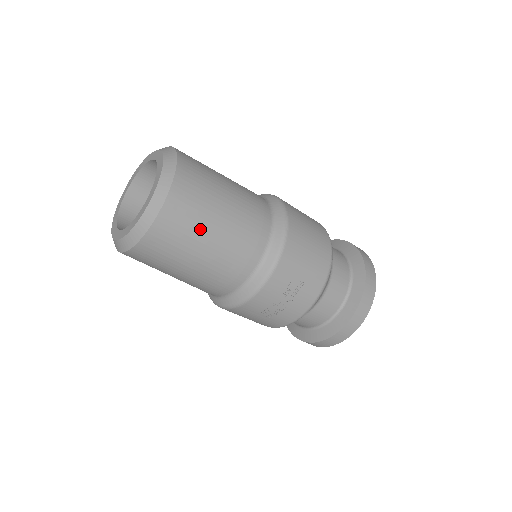
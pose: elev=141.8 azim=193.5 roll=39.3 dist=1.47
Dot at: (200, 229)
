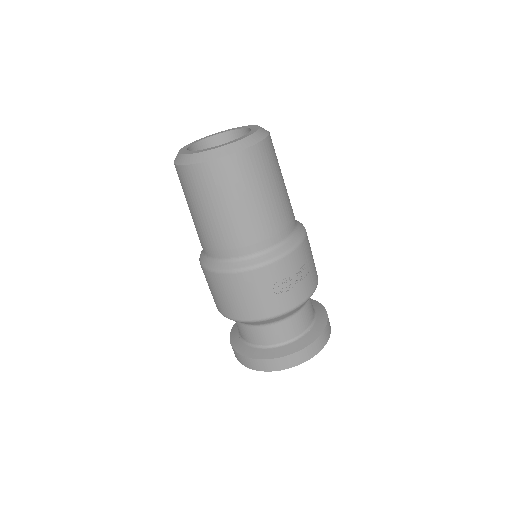
Dot at: (273, 176)
